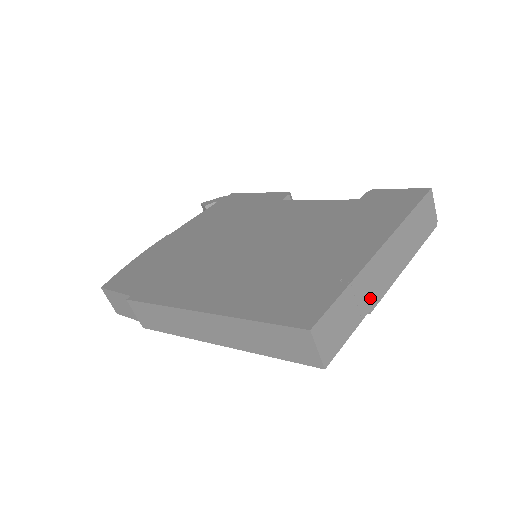
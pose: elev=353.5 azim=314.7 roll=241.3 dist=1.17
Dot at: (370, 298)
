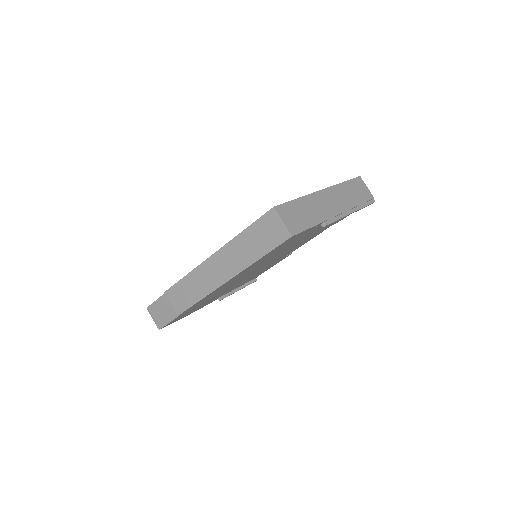
Dot at: (322, 214)
